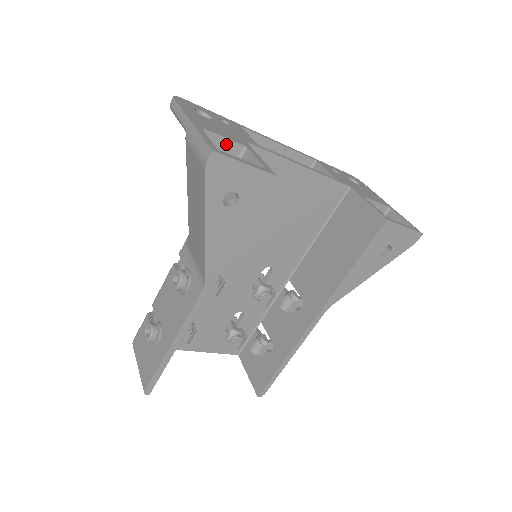
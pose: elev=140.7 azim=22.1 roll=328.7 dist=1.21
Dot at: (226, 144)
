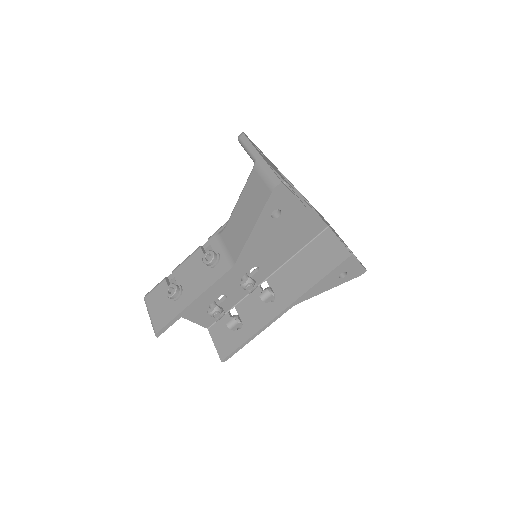
Dot at: occluded
